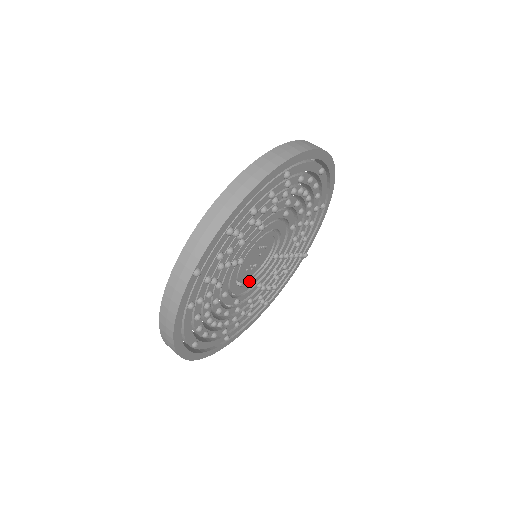
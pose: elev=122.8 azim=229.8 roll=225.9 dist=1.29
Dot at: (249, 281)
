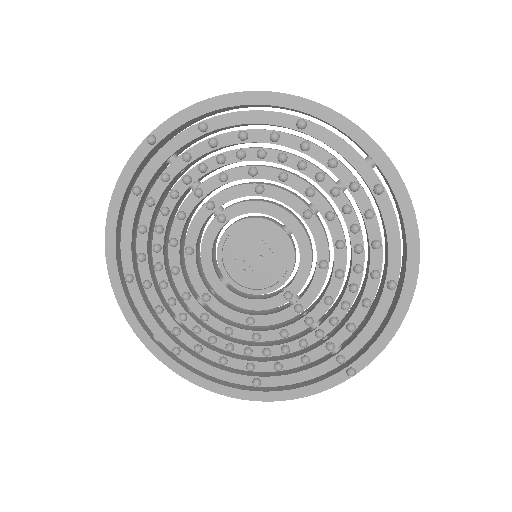
Dot at: (238, 294)
